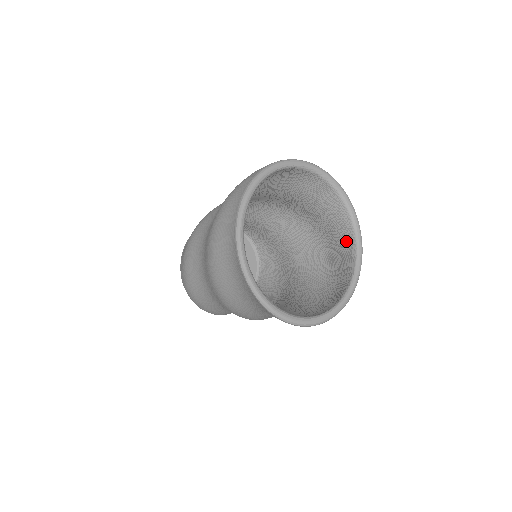
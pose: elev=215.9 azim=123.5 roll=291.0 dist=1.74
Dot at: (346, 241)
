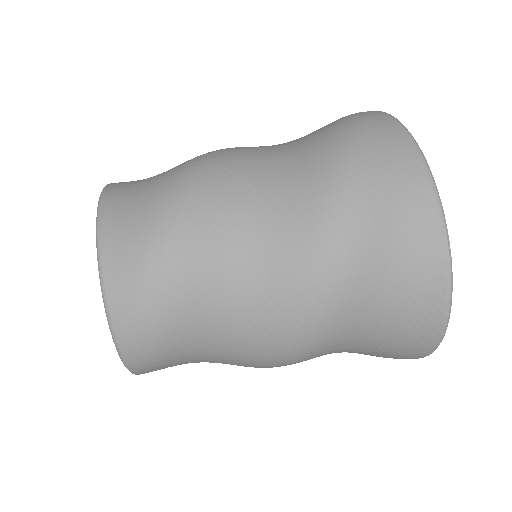
Dot at: occluded
